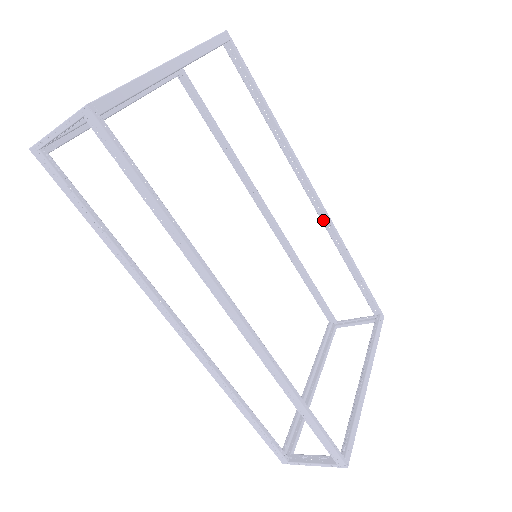
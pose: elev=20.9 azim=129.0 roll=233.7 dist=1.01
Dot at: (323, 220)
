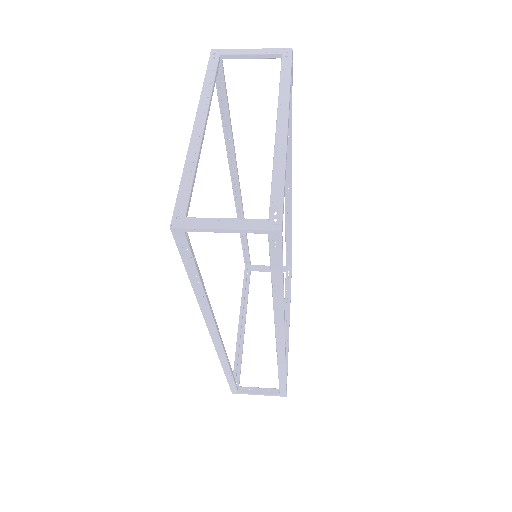
Dot at: (287, 207)
